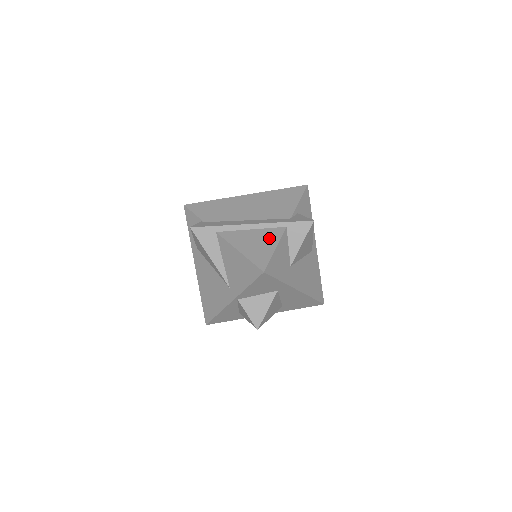
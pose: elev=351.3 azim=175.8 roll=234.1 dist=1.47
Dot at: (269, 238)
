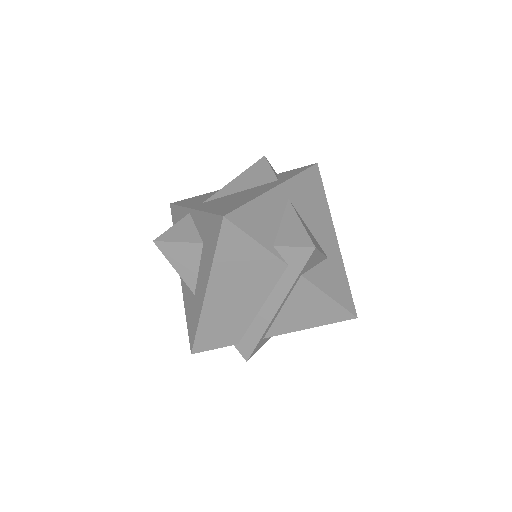
Dot at: (309, 298)
